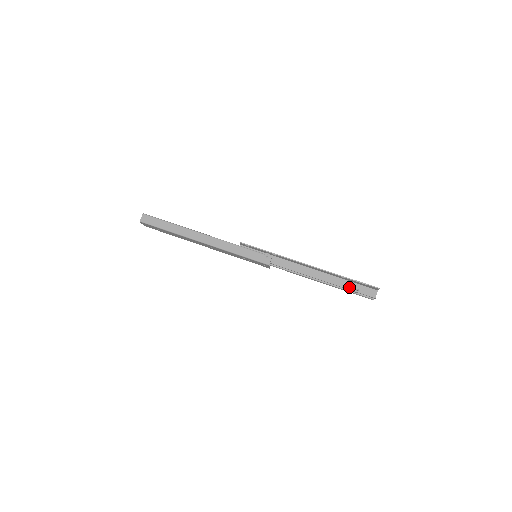
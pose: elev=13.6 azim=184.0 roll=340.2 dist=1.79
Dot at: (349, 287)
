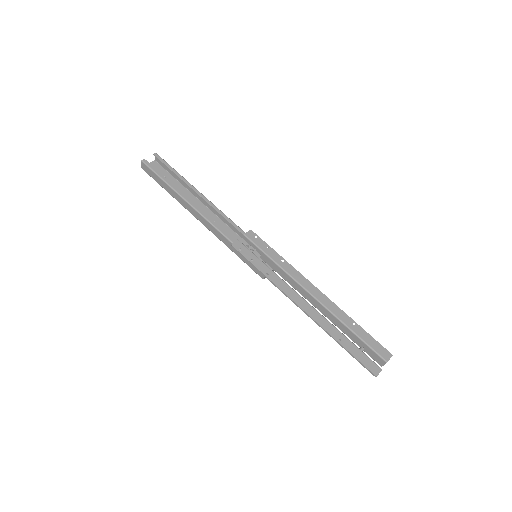
Dot at: occluded
